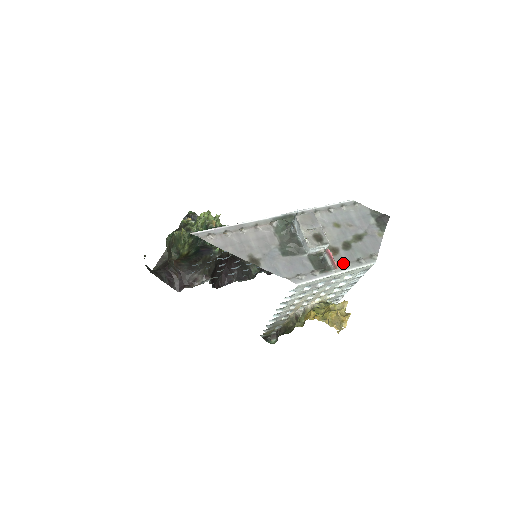
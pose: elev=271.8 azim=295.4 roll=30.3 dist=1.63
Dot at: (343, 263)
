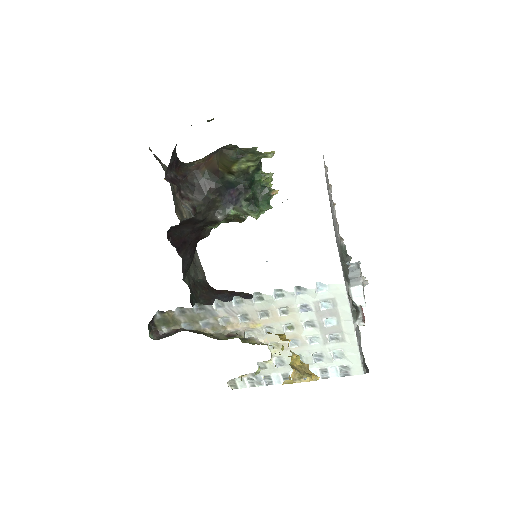
Dot at: occluded
